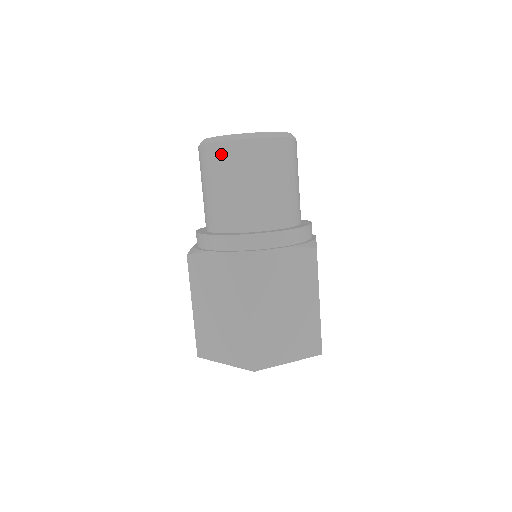
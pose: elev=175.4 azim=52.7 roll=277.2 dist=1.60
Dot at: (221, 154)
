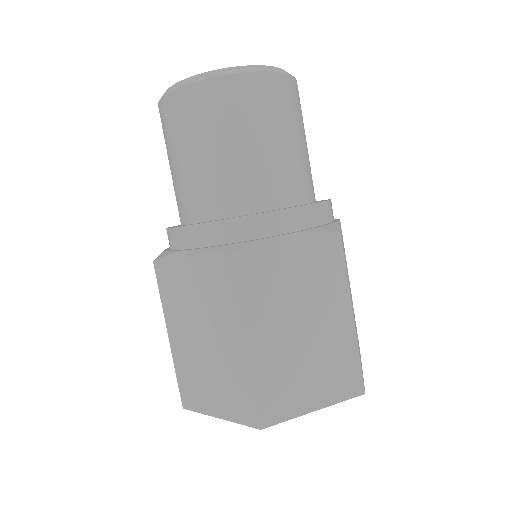
Dot at: (263, 90)
